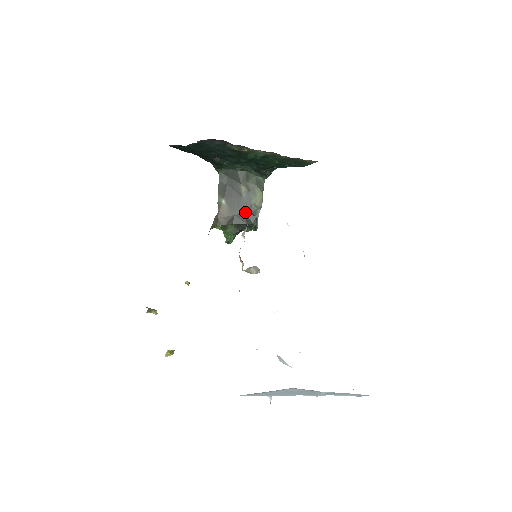
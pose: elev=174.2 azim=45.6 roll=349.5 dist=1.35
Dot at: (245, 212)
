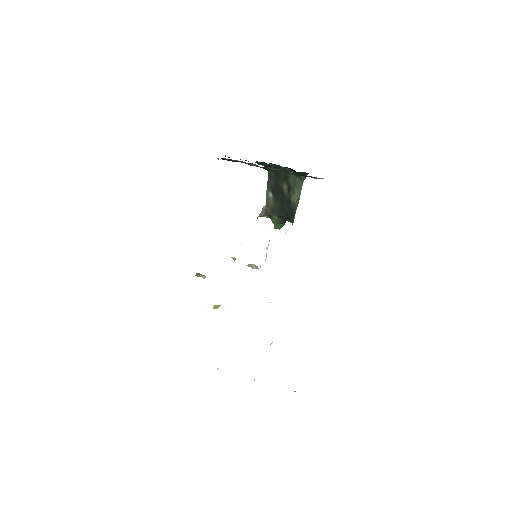
Dot at: (286, 207)
